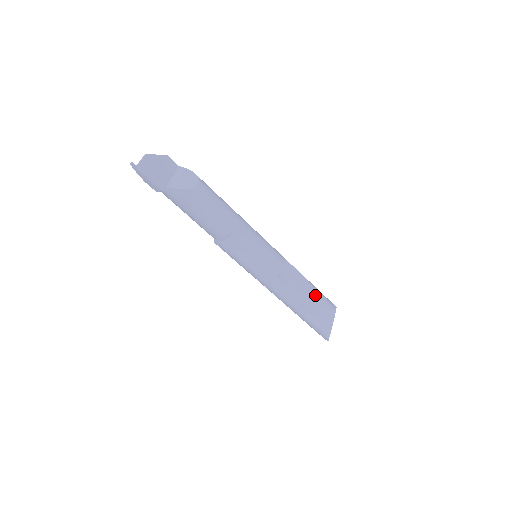
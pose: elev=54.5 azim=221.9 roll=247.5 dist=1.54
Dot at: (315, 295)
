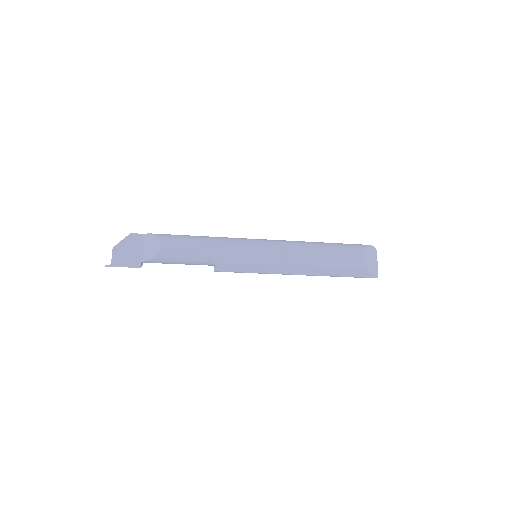
Dot at: (330, 256)
